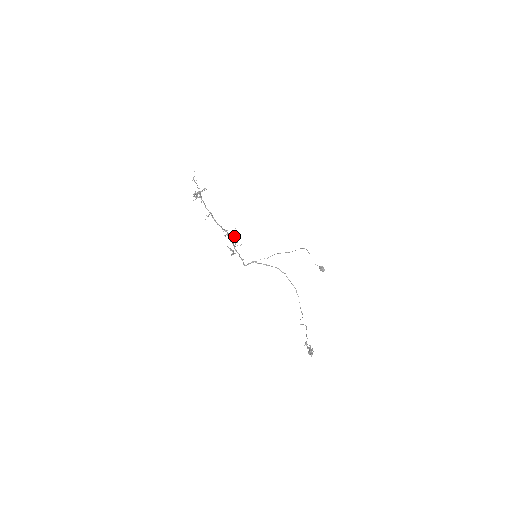
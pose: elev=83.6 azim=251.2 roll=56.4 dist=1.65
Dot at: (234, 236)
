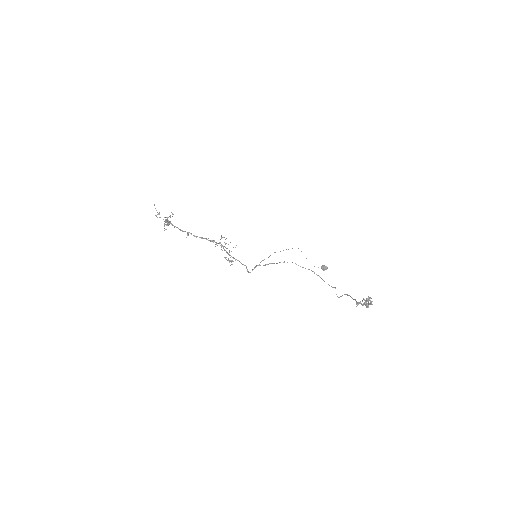
Dot at: (224, 242)
